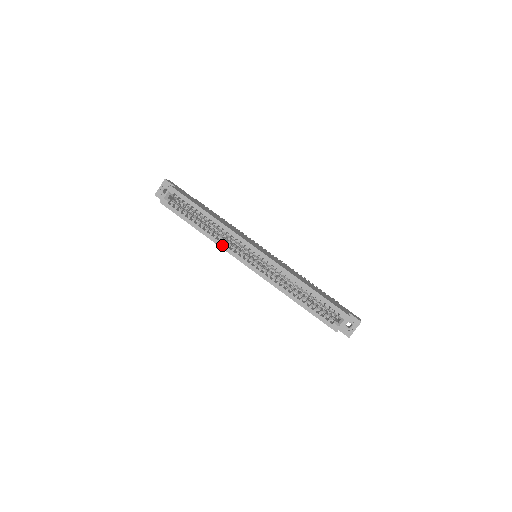
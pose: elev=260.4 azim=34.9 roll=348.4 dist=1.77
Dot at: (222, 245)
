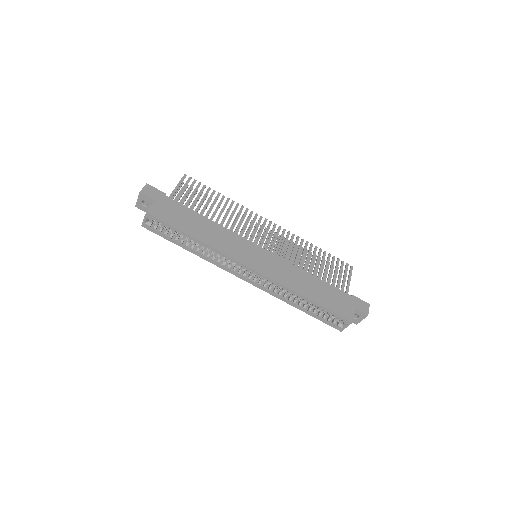
Dot at: (216, 264)
